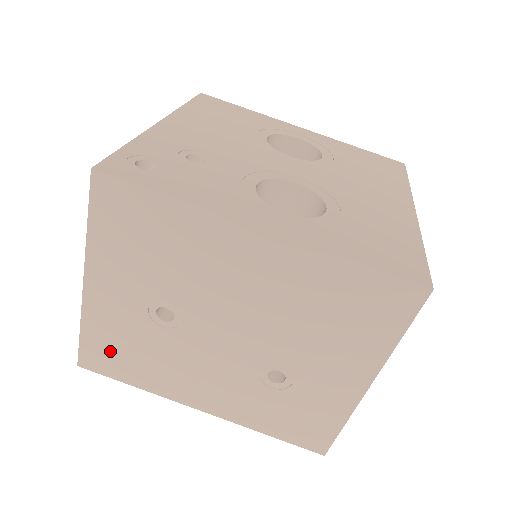
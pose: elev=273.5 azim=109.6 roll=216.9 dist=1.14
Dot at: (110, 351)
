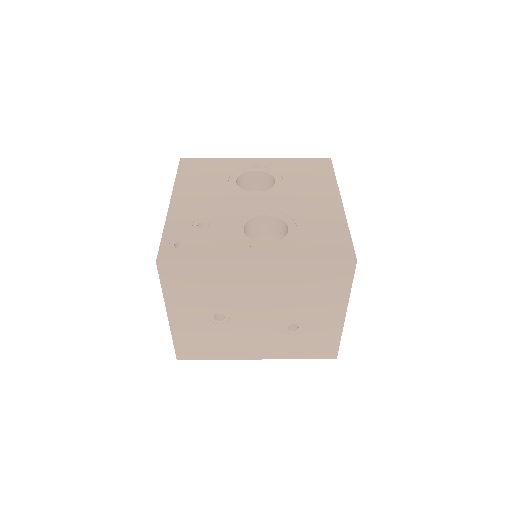
Dot at: (194, 346)
